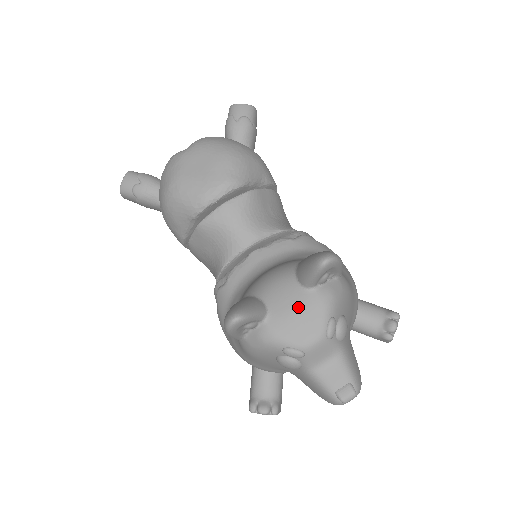
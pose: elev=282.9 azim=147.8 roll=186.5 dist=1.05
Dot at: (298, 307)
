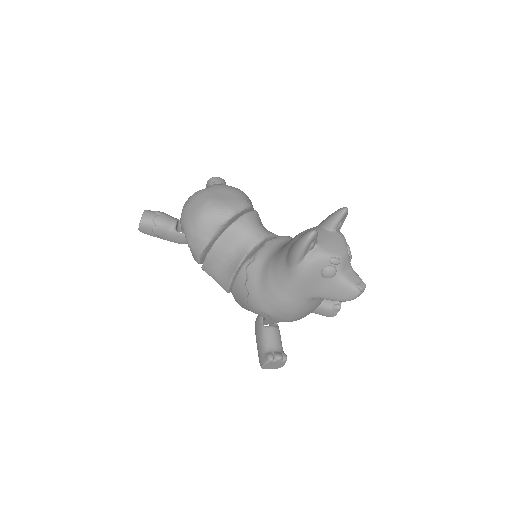
Dot at: (331, 238)
